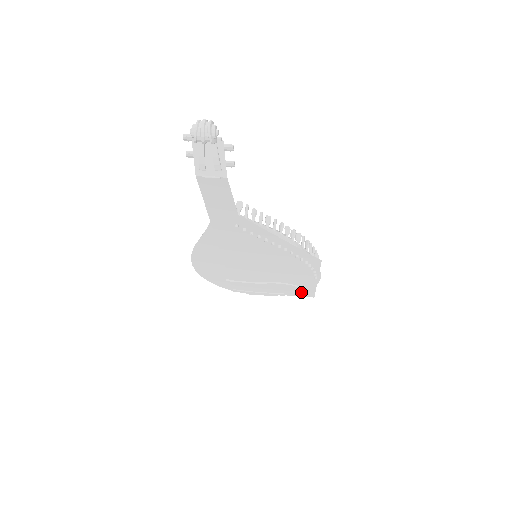
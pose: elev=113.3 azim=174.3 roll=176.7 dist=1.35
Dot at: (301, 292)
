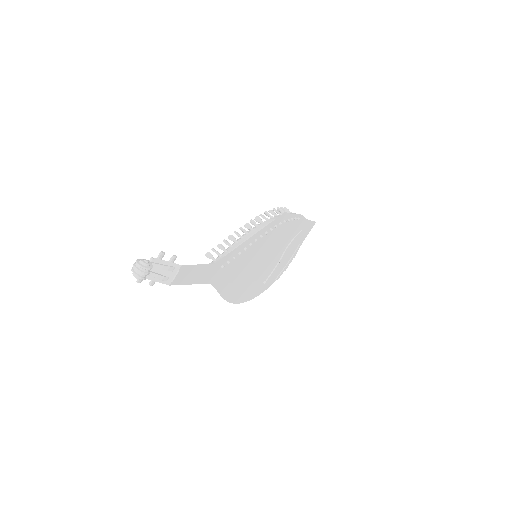
Dot at: (306, 231)
